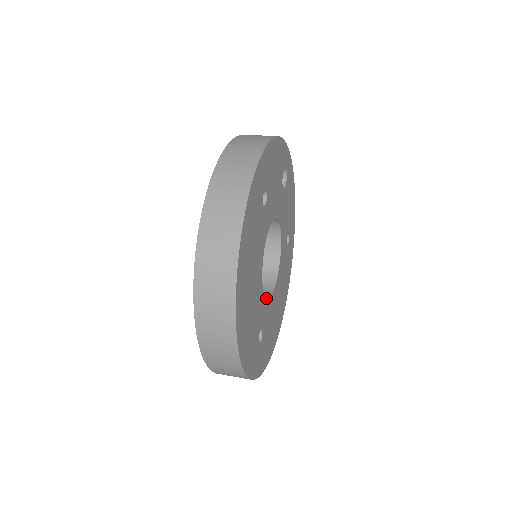
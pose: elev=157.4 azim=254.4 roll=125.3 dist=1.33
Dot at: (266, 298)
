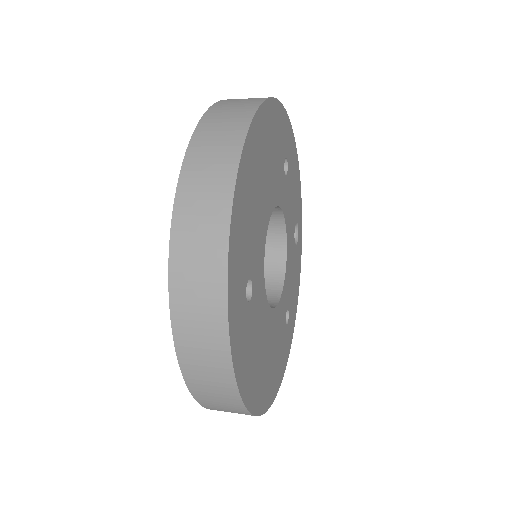
Dot at: occluded
